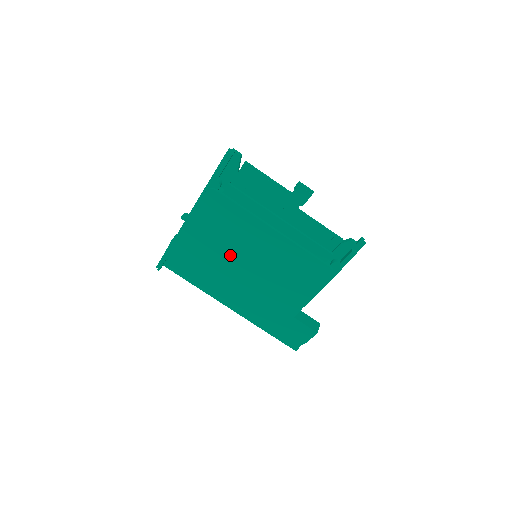
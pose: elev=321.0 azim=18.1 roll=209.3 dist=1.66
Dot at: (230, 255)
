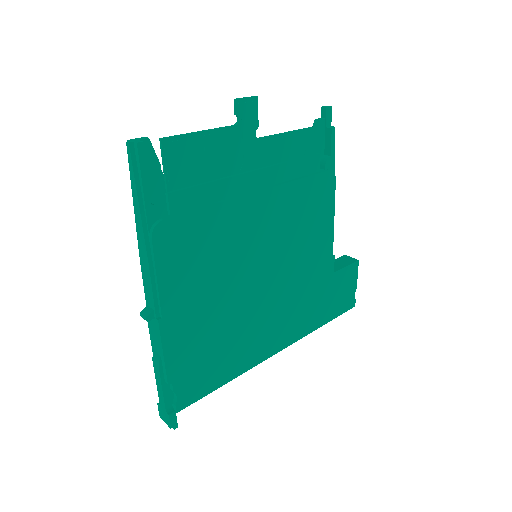
Dot at: (237, 288)
